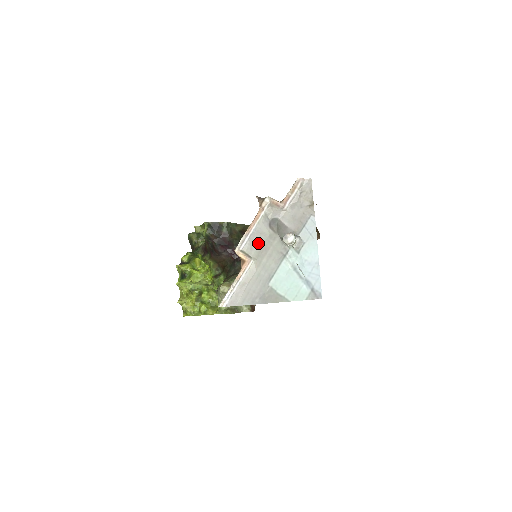
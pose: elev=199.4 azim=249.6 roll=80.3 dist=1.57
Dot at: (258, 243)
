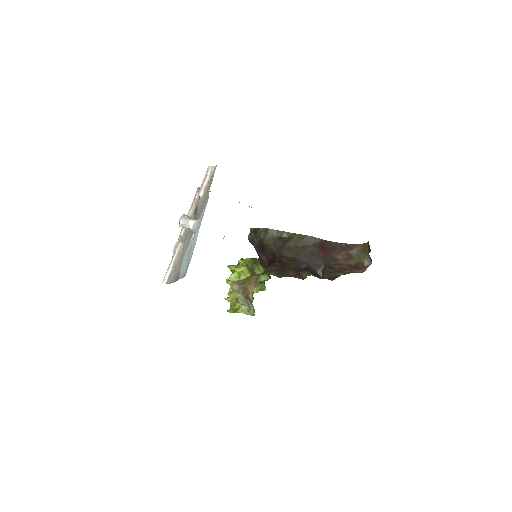
Dot at: (188, 229)
